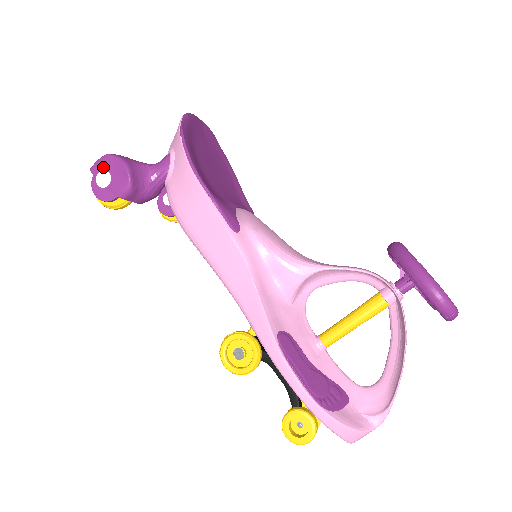
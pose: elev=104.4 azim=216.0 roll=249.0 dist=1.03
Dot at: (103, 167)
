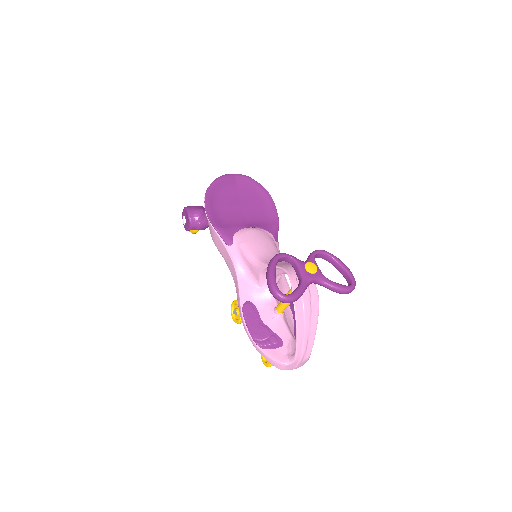
Dot at: (184, 214)
